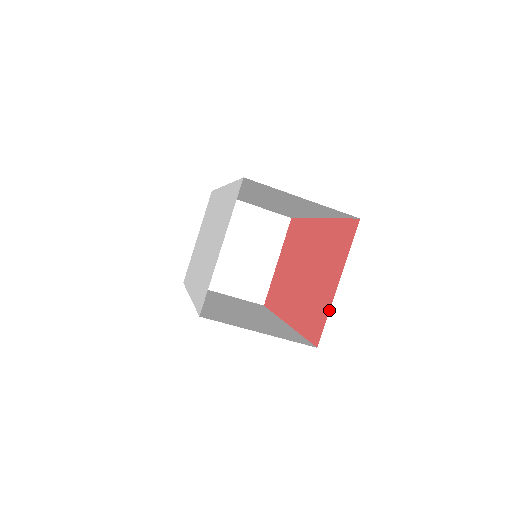
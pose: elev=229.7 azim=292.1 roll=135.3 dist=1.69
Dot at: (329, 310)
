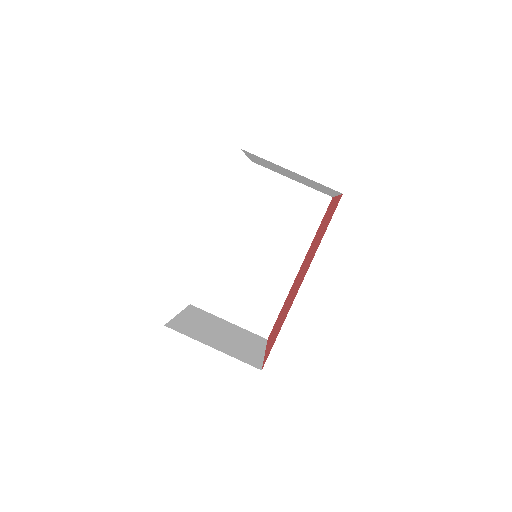
Dot at: (339, 195)
